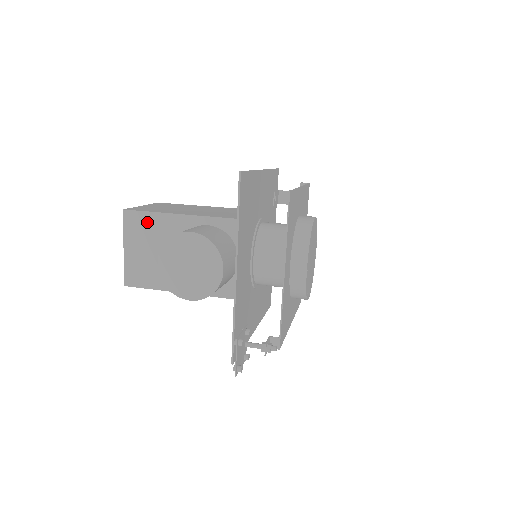
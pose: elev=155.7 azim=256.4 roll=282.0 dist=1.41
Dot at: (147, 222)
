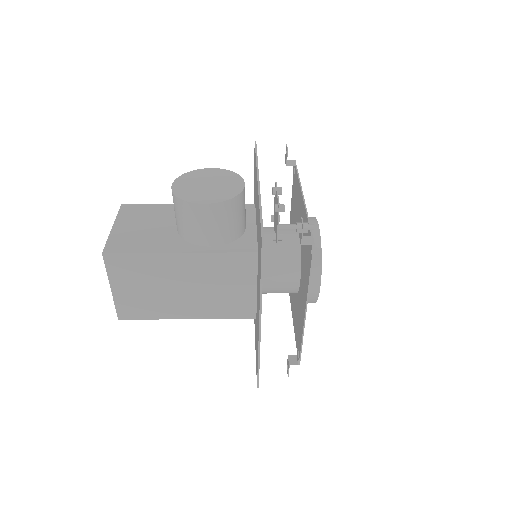
Dot at: (147, 209)
